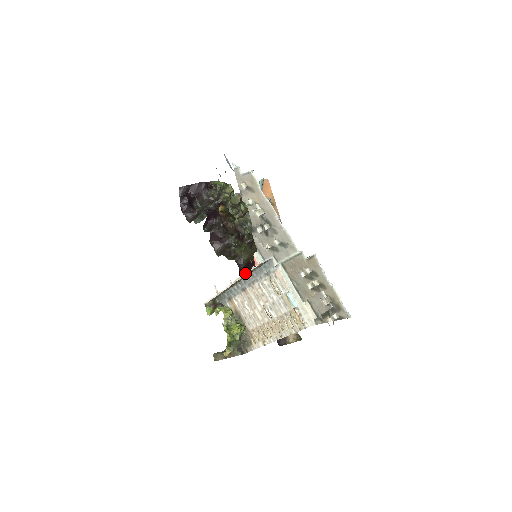
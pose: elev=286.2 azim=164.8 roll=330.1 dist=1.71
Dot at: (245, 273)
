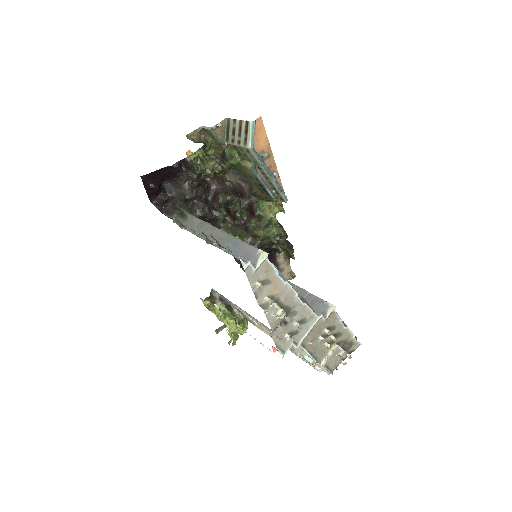
Dot at: occluded
